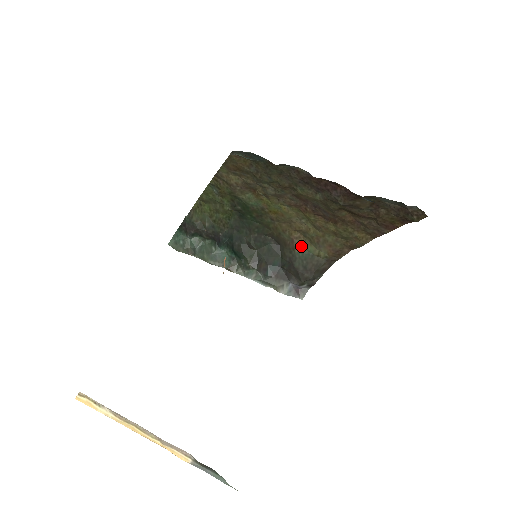
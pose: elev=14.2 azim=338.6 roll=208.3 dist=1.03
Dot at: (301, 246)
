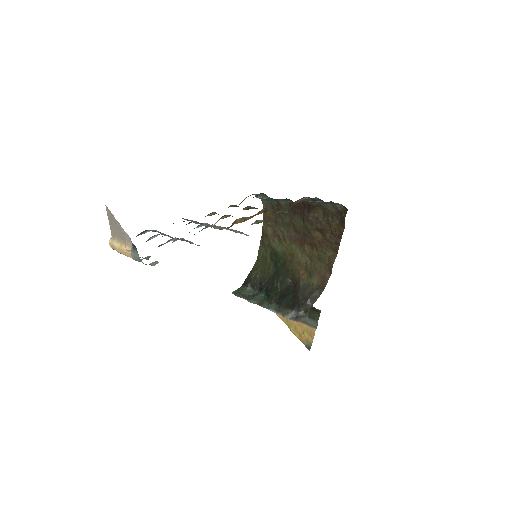
Dot at: (304, 280)
